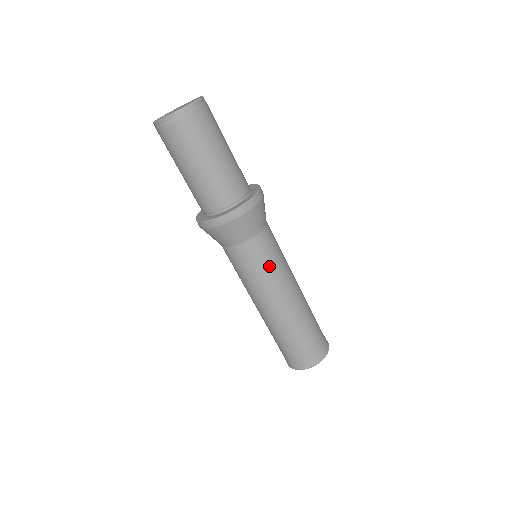
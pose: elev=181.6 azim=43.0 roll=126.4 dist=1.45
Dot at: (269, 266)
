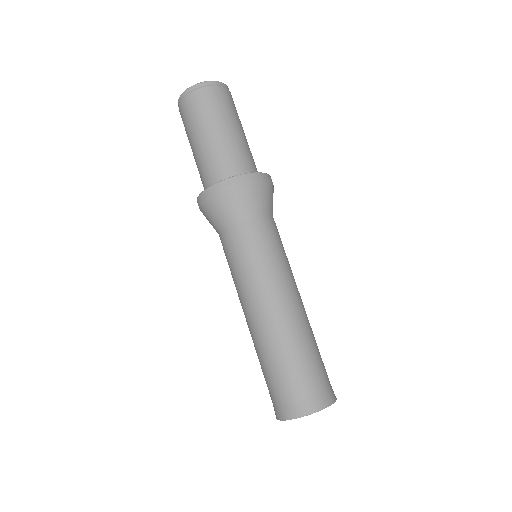
Dot at: (266, 255)
